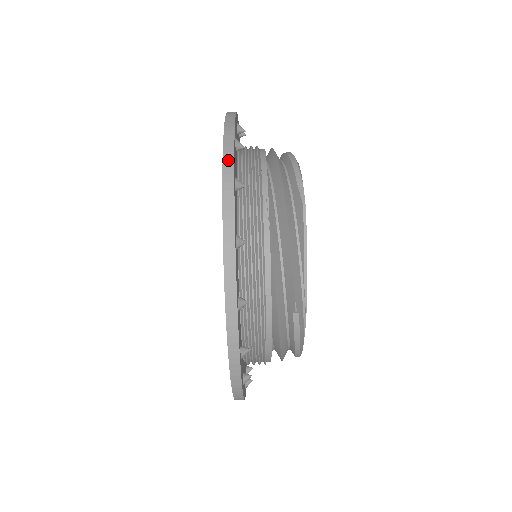
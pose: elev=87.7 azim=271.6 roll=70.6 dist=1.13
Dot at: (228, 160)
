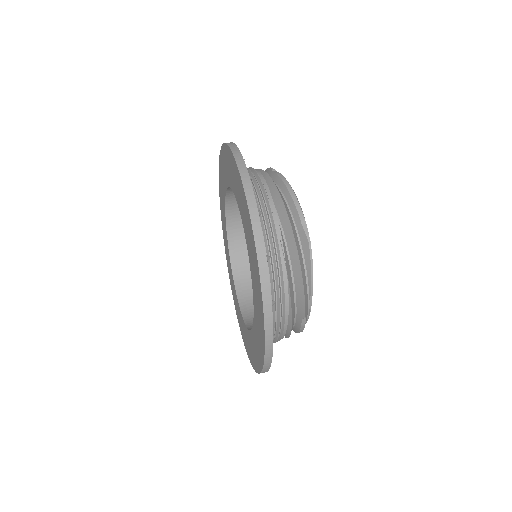
Dot at: occluded
